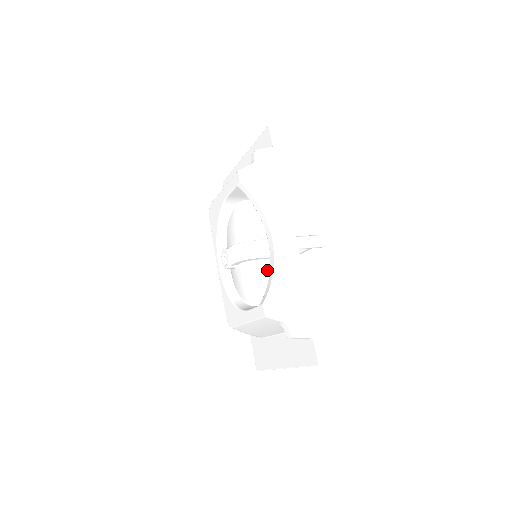
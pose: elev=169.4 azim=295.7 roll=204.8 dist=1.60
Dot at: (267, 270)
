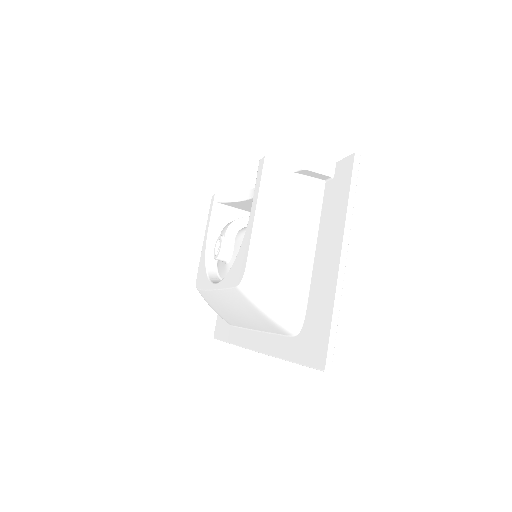
Dot at: occluded
